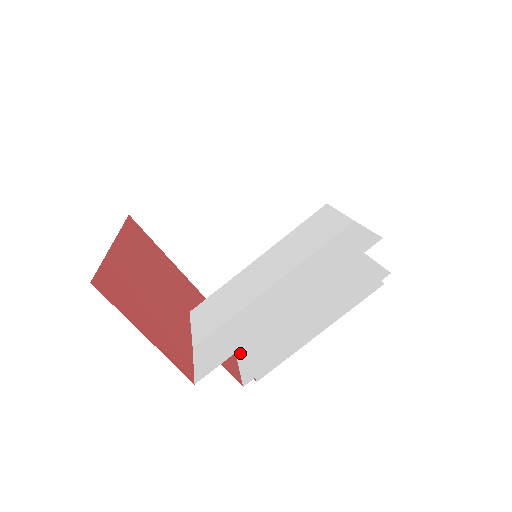
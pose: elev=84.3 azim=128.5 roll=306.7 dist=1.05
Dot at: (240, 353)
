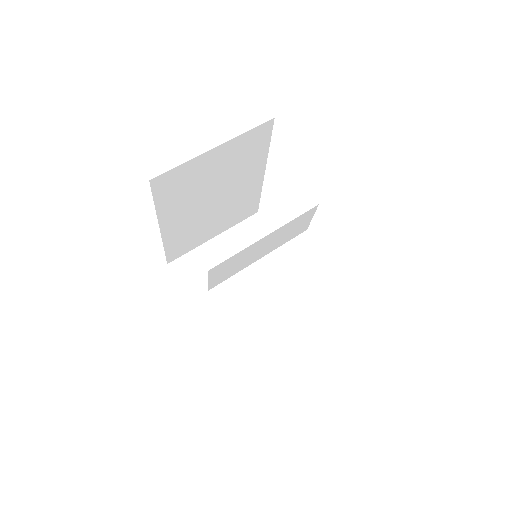
Dot at: occluded
